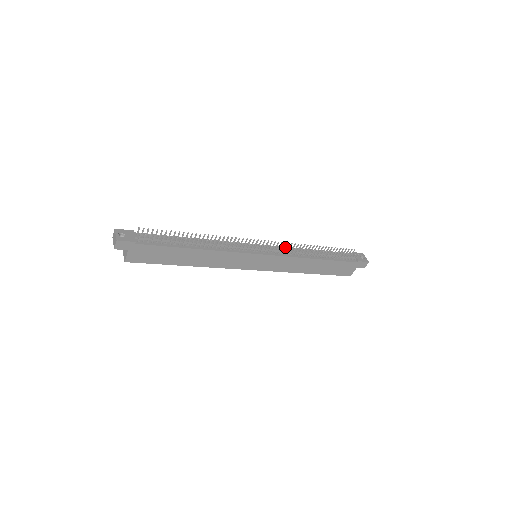
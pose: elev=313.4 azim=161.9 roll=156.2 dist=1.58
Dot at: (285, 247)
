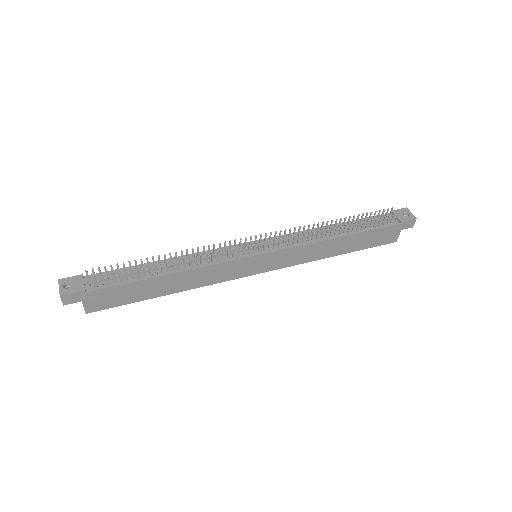
Dot at: (289, 236)
